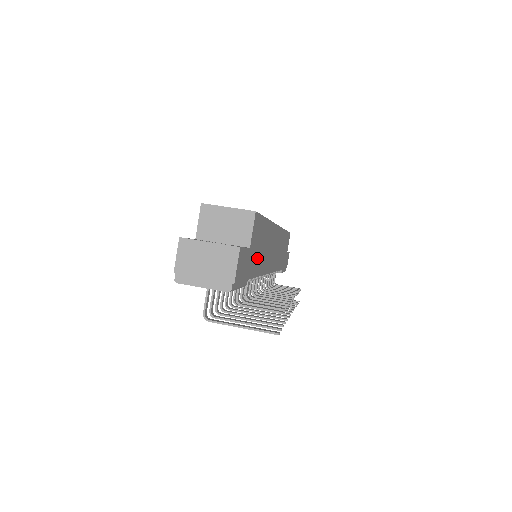
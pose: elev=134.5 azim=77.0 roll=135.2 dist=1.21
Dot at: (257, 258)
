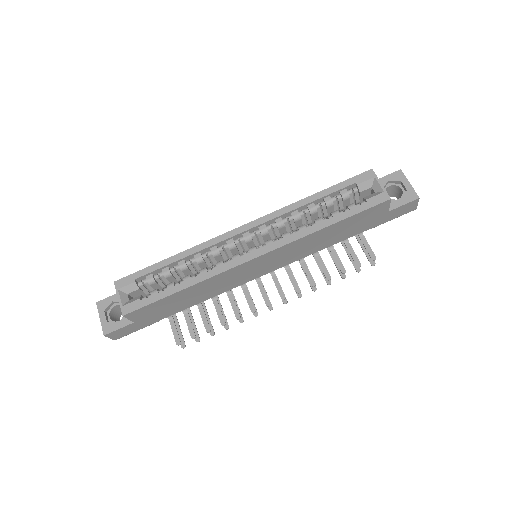
Dot at: (172, 308)
